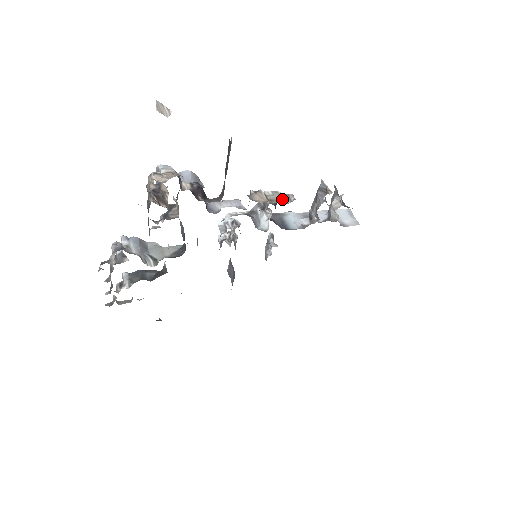
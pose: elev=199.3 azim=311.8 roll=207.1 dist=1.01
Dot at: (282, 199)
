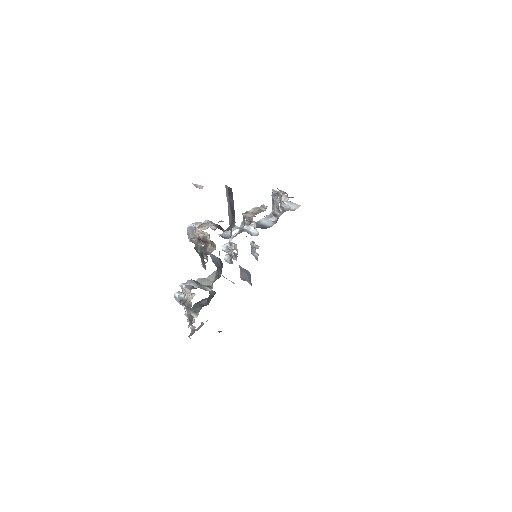
Dot at: (261, 210)
